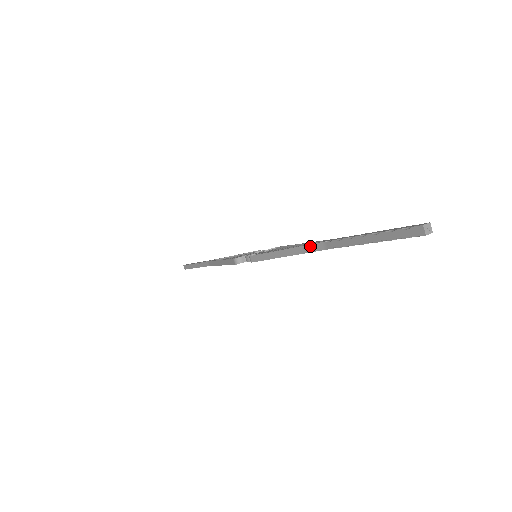
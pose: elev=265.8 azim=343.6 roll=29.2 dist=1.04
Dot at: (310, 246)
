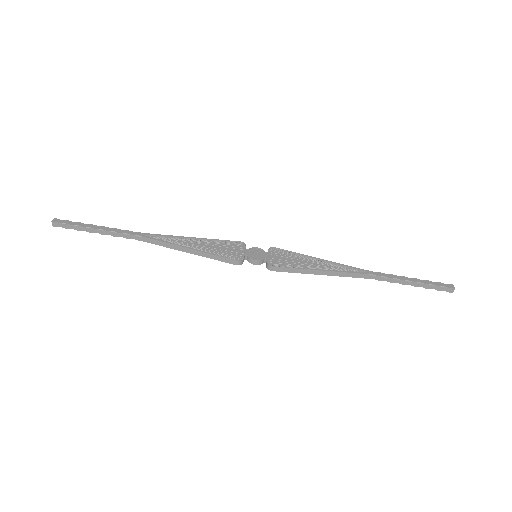
Dot at: (353, 274)
